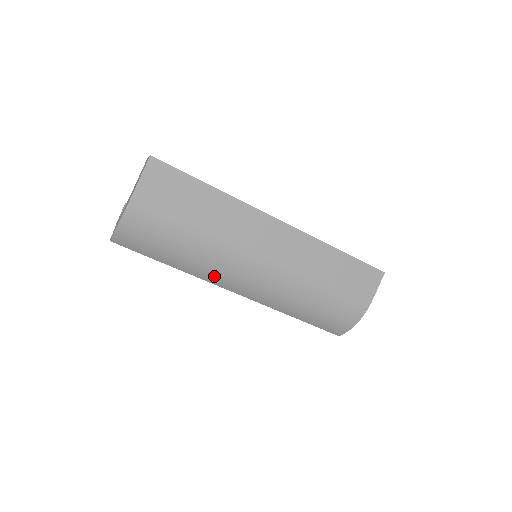
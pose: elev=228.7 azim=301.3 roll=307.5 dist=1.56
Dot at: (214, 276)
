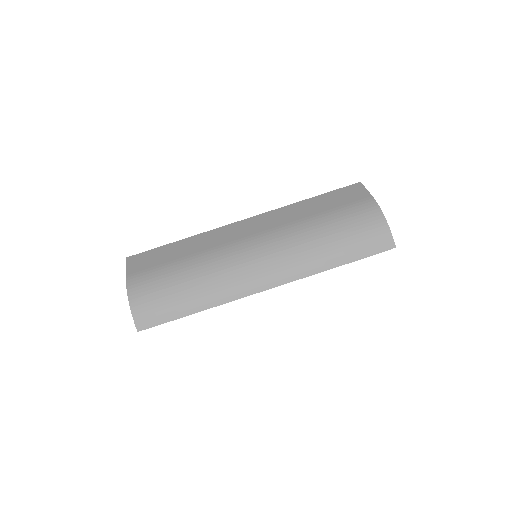
Dot at: (232, 286)
